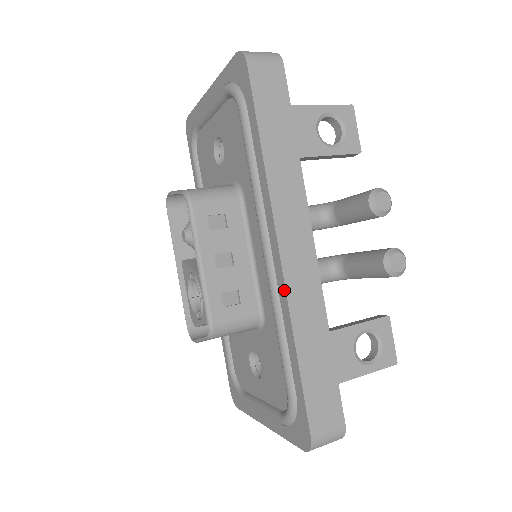
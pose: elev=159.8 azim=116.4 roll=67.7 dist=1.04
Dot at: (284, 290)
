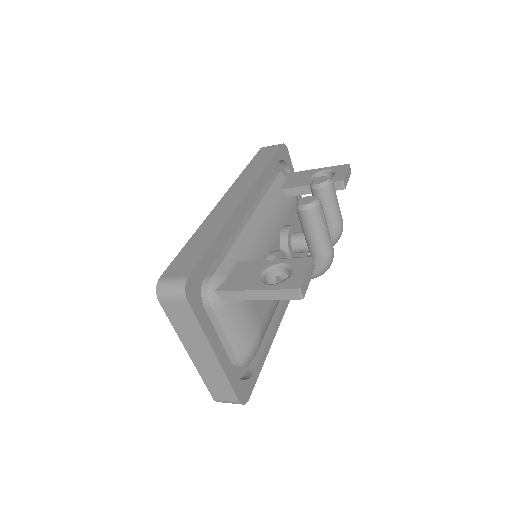
Dot at: (210, 215)
